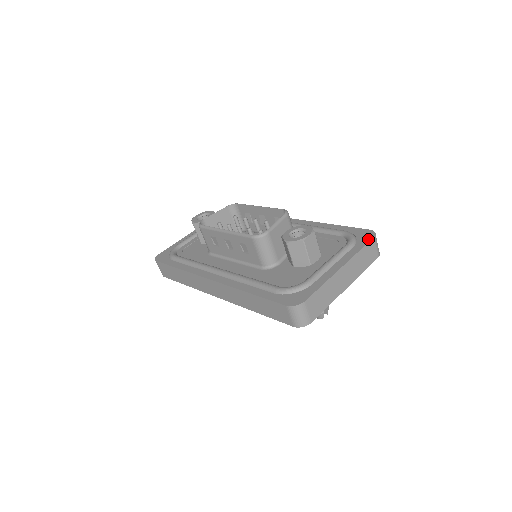
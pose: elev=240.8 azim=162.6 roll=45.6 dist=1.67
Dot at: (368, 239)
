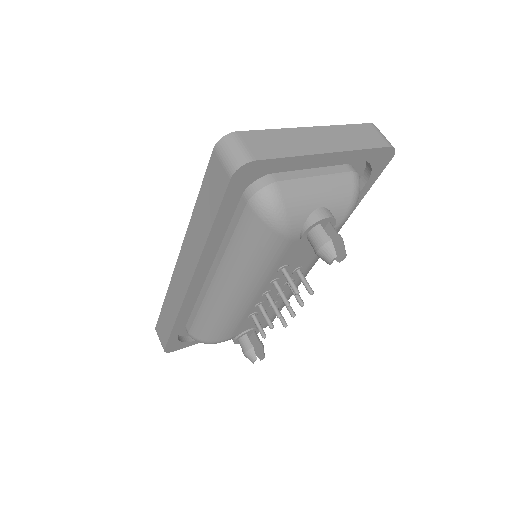
Dot at: occluded
